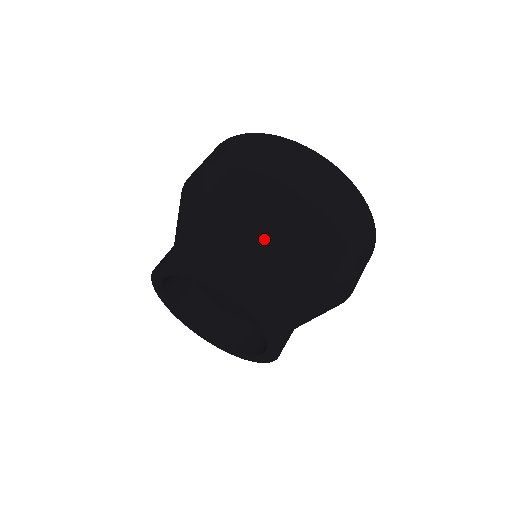
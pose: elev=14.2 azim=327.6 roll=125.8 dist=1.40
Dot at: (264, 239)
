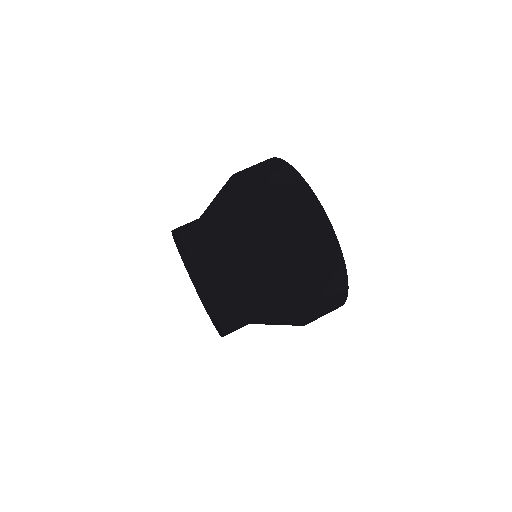
Dot at: occluded
